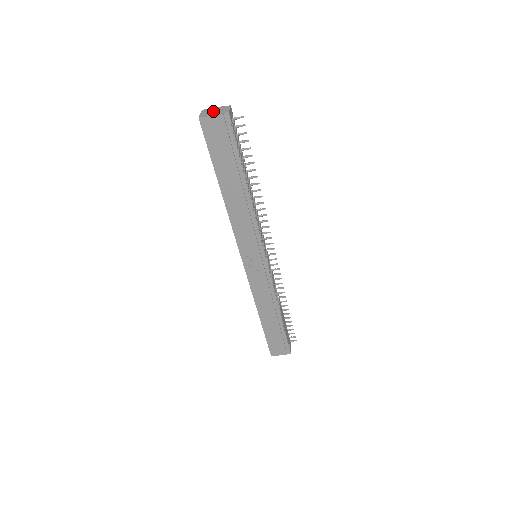
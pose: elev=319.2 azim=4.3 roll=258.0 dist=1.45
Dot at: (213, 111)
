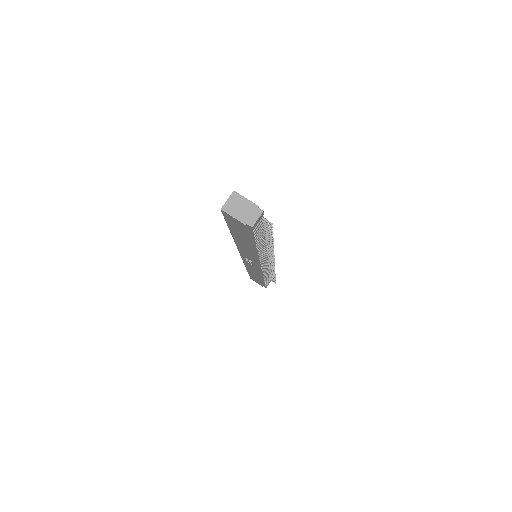
Dot at: (241, 208)
